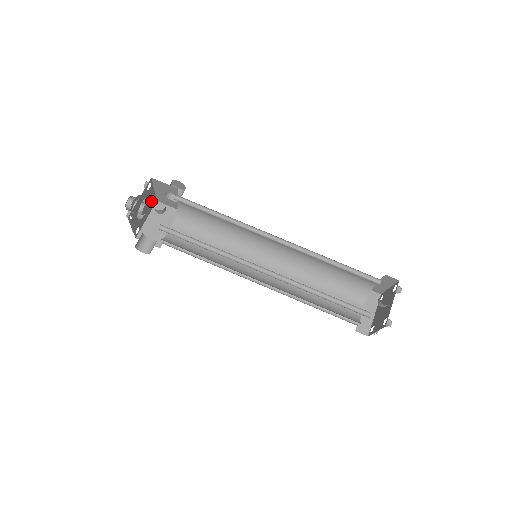
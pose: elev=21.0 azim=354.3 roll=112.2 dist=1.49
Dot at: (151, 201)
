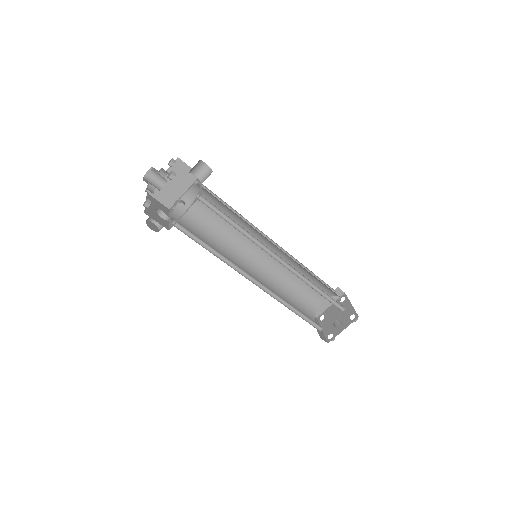
Dot at: occluded
